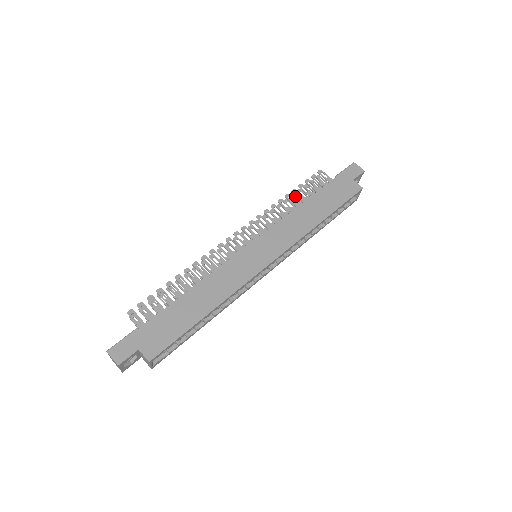
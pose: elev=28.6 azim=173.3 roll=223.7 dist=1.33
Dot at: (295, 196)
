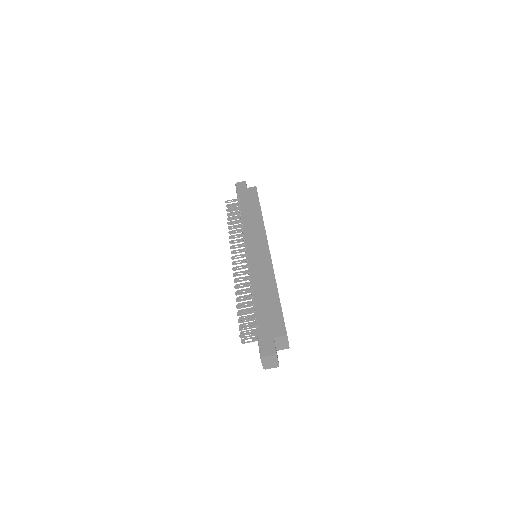
Dot at: (231, 222)
